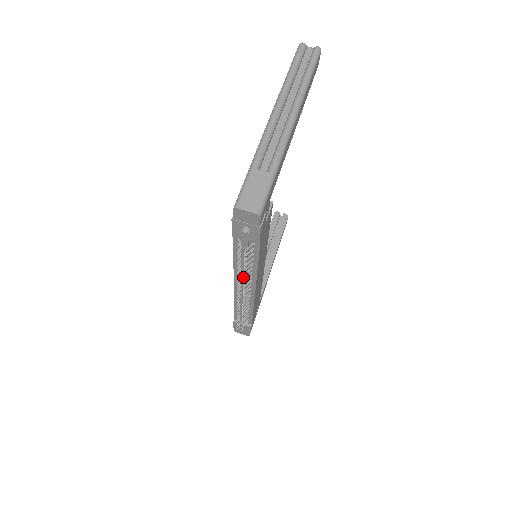
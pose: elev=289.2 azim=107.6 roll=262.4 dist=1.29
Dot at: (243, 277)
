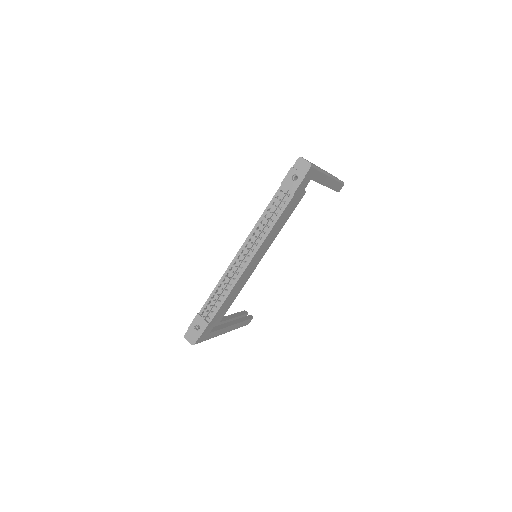
Dot at: (263, 224)
